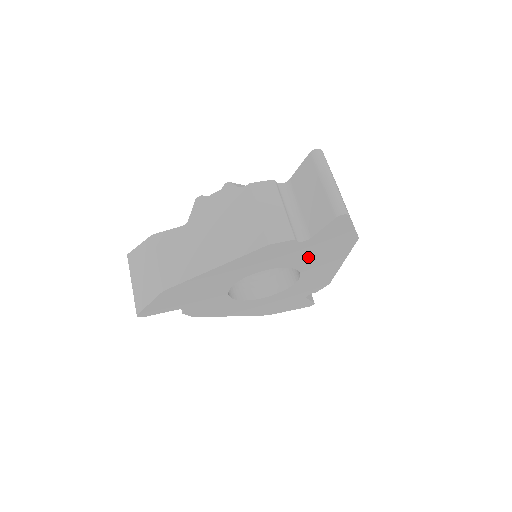
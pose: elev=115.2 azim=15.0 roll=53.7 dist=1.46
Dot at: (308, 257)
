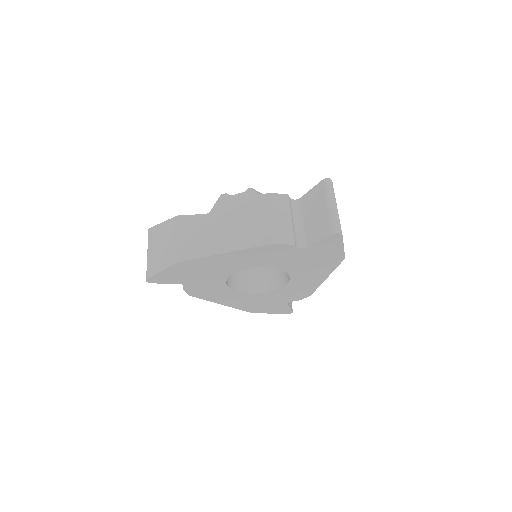
Dot at: (300, 264)
